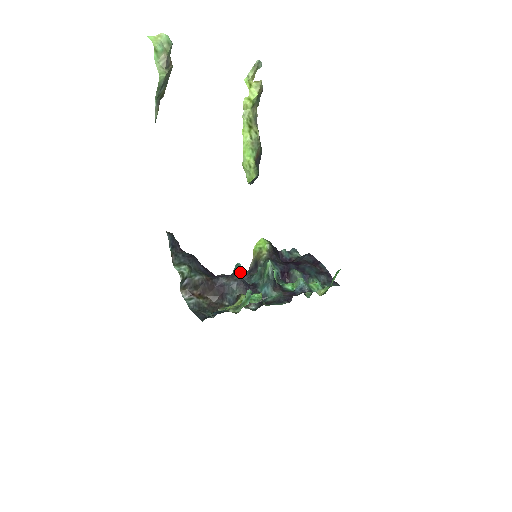
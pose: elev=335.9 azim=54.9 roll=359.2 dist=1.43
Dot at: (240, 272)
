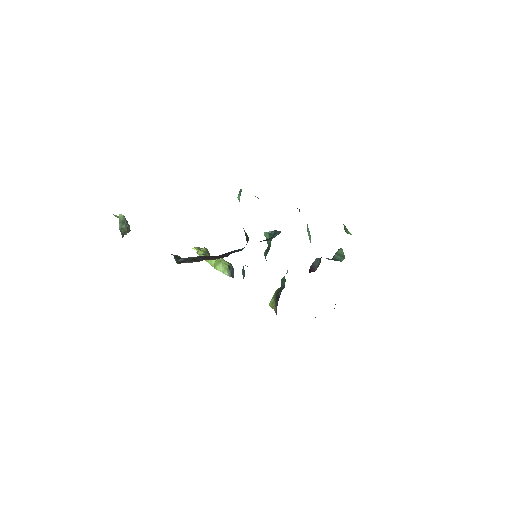
Dot at: occluded
